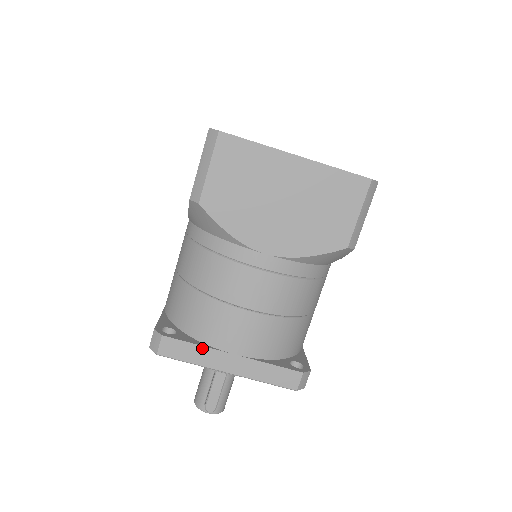
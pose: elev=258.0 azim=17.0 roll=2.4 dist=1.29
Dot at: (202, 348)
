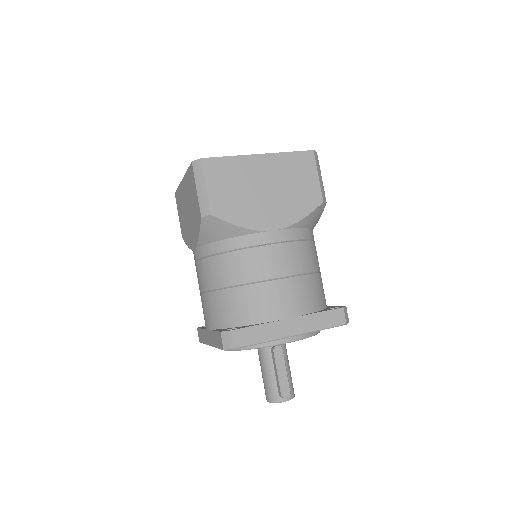
Dot at: (265, 325)
